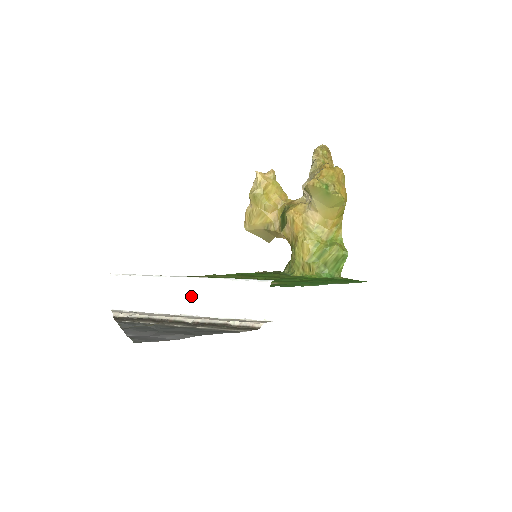
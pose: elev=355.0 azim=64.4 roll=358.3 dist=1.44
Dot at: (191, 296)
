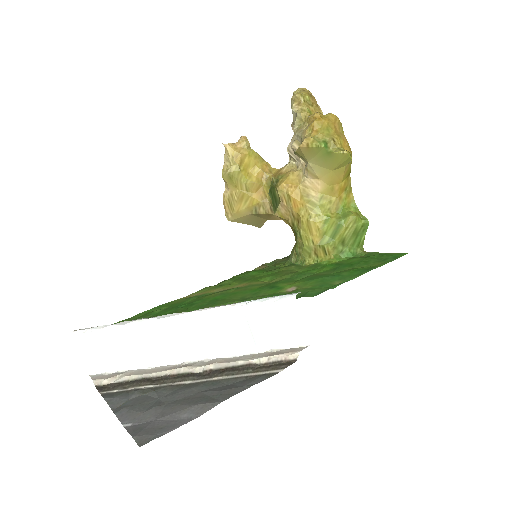
Dot at: (191, 337)
